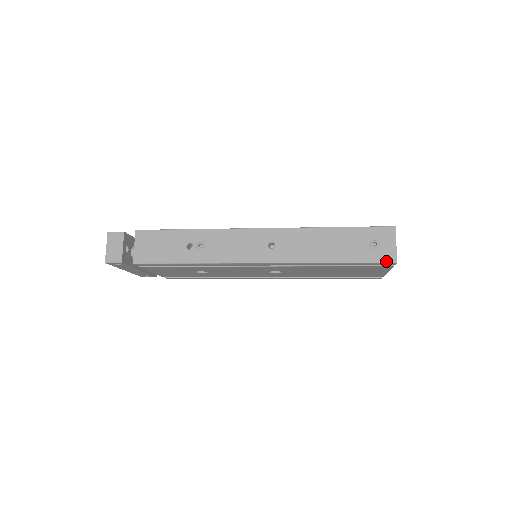
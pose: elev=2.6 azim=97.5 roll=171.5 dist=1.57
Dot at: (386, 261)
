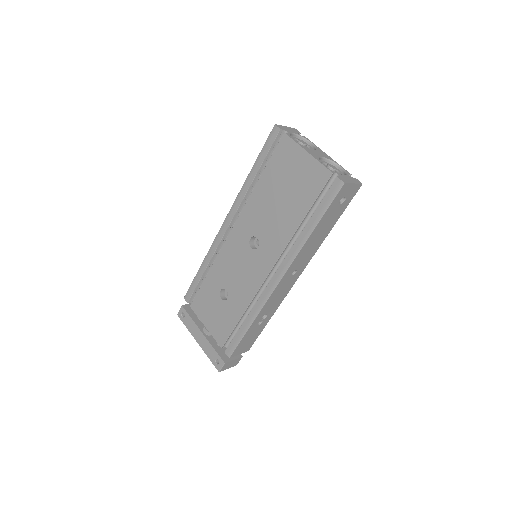
Dot at: (271, 133)
